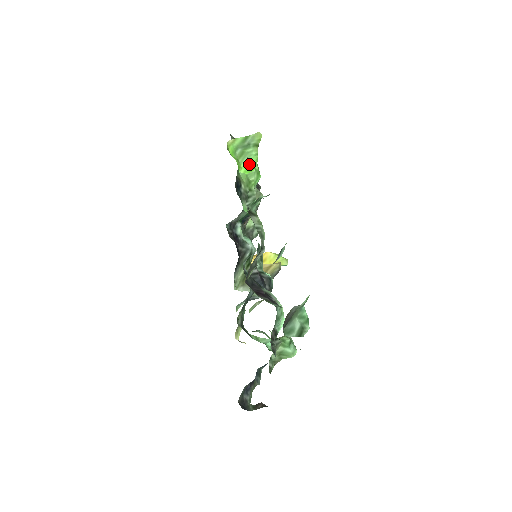
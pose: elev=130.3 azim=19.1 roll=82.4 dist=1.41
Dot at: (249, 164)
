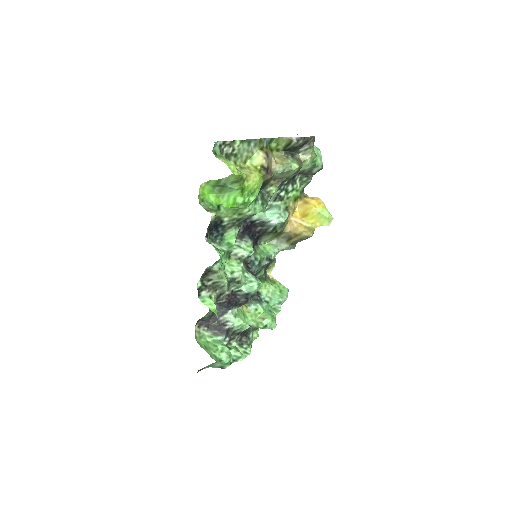
Dot at: (231, 198)
